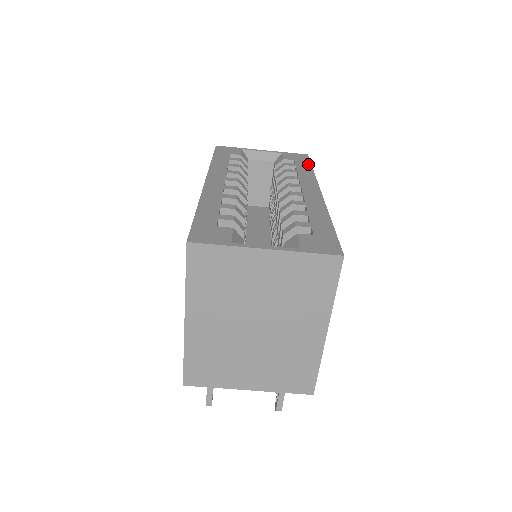
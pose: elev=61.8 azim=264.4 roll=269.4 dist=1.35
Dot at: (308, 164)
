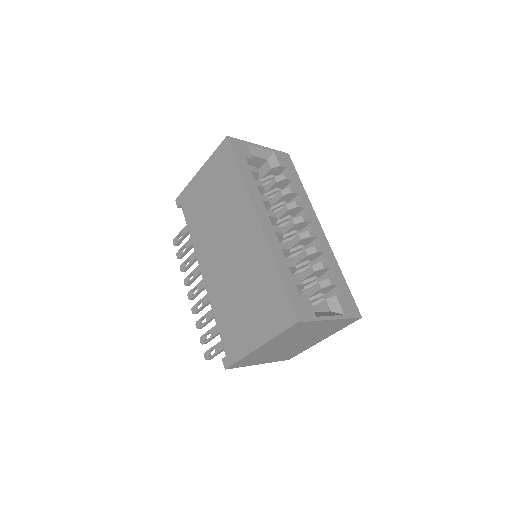
Dot at: (297, 176)
